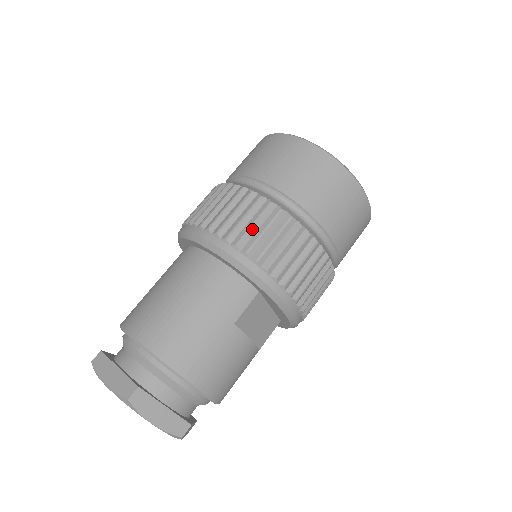
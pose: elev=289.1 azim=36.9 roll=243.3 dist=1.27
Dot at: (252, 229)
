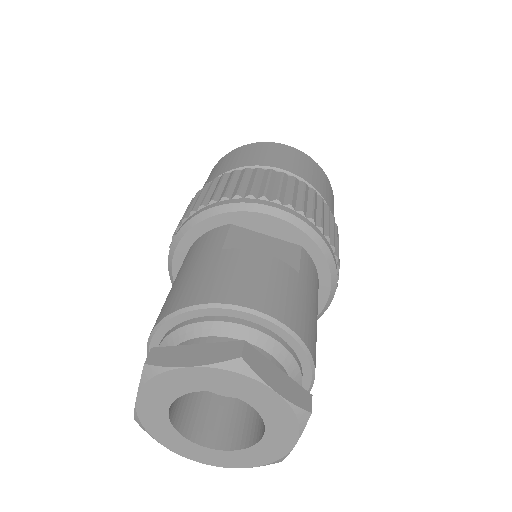
Dot at: (191, 207)
